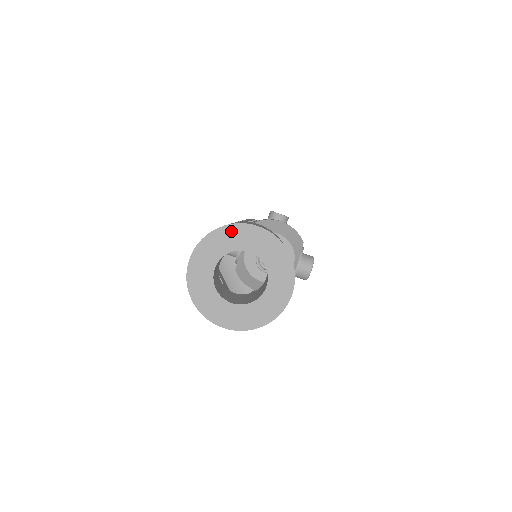
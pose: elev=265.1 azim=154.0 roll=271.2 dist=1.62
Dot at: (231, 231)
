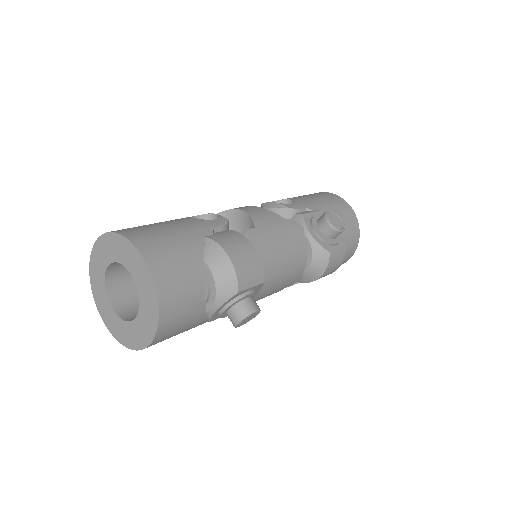
Dot at: (124, 244)
